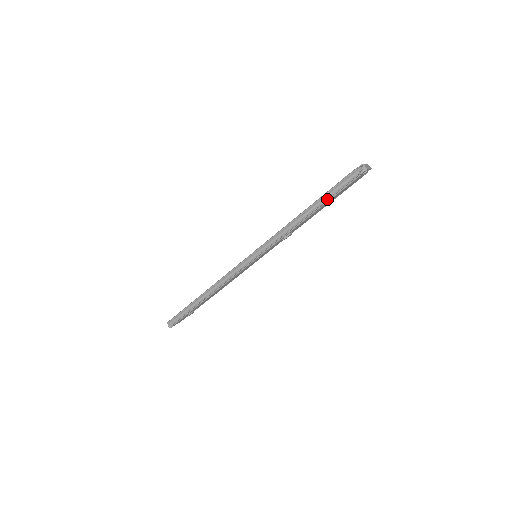
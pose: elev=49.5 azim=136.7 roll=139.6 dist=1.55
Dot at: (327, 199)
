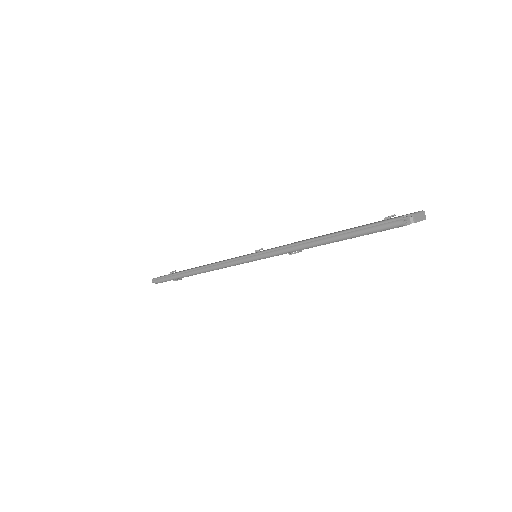
Dot at: (352, 236)
